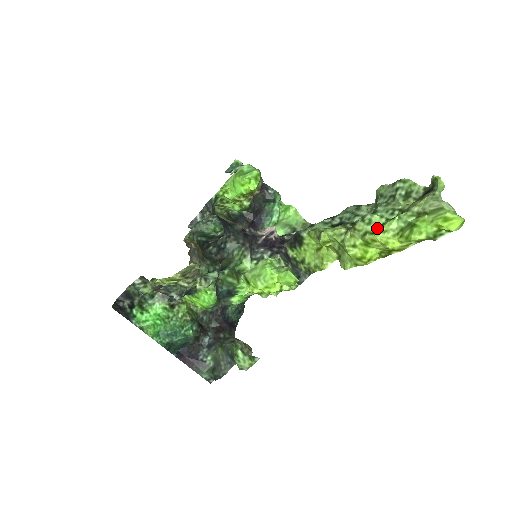
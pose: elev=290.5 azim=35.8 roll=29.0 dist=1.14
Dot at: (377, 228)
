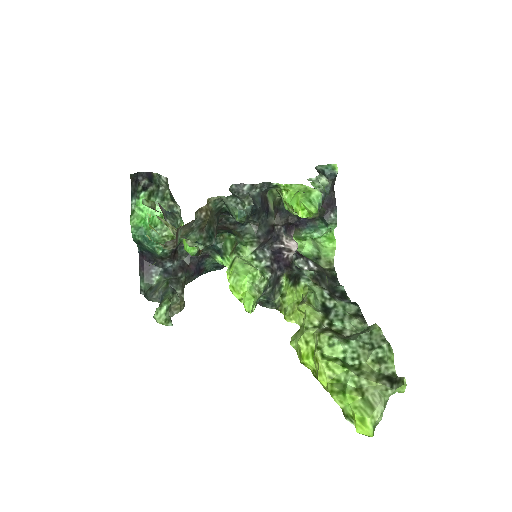
Dot at: (330, 355)
